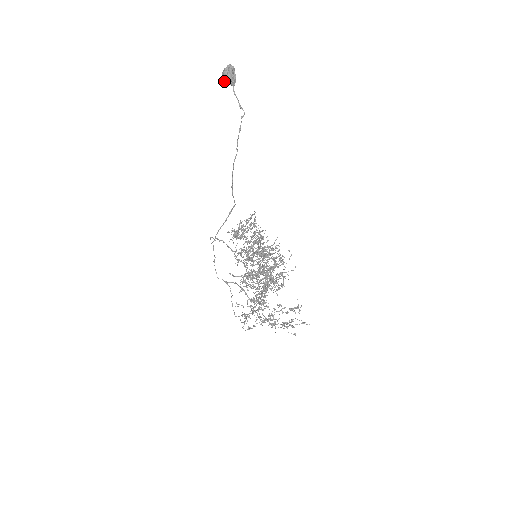
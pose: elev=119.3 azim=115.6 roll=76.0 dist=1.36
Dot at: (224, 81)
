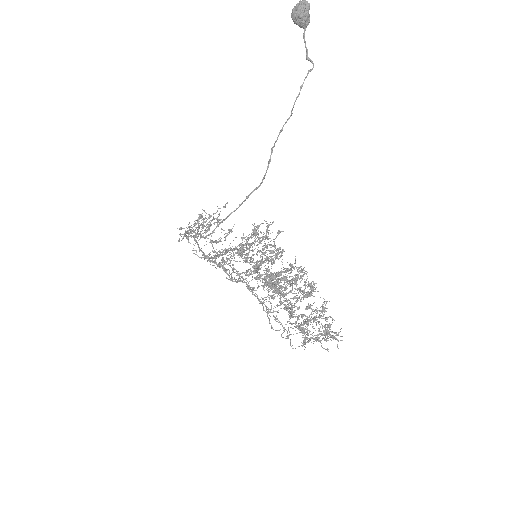
Dot at: (297, 19)
